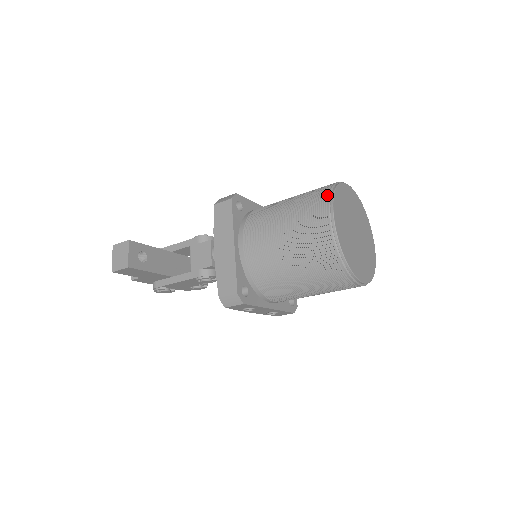
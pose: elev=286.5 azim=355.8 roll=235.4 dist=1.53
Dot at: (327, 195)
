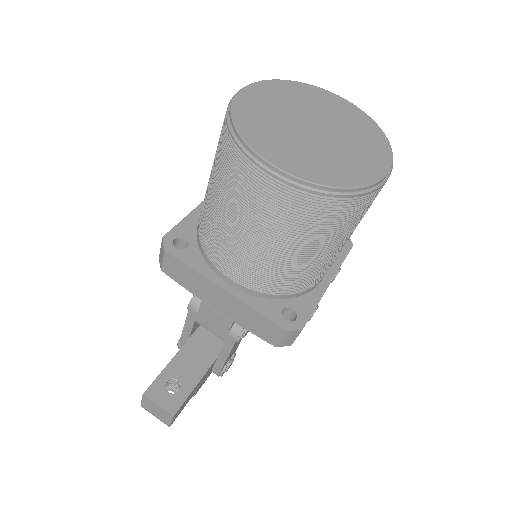
Dot at: (235, 145)
